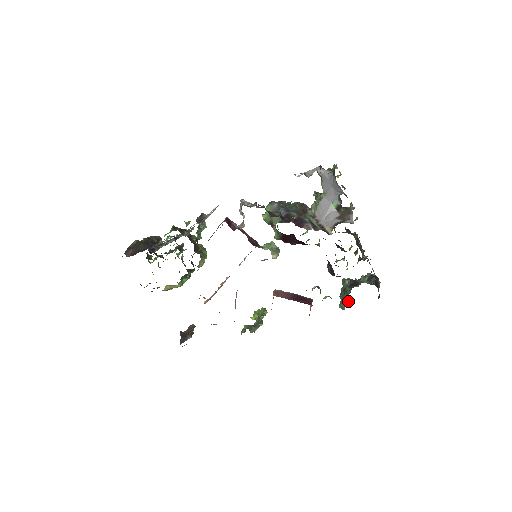
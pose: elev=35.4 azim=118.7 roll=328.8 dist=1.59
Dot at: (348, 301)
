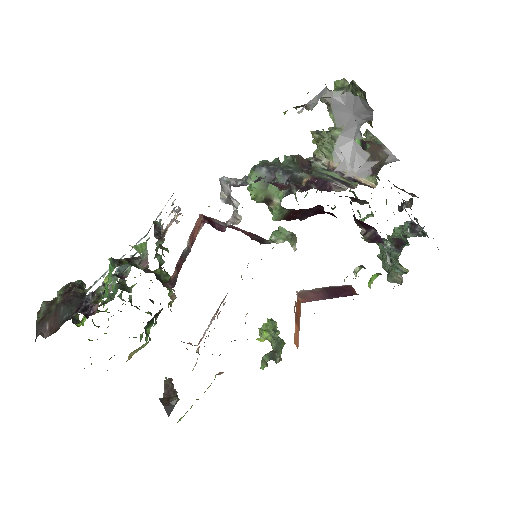
Dot at: (404, 270)
